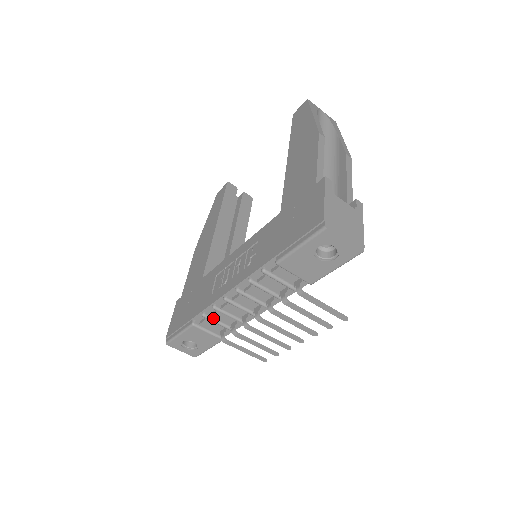
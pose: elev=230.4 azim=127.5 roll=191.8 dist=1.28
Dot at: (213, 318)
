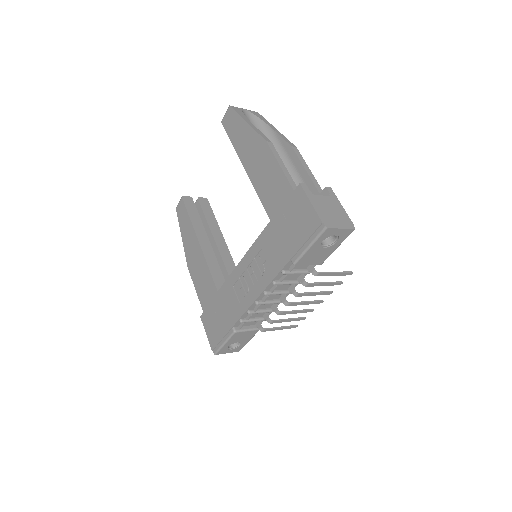
Dot at: (249, 320)
